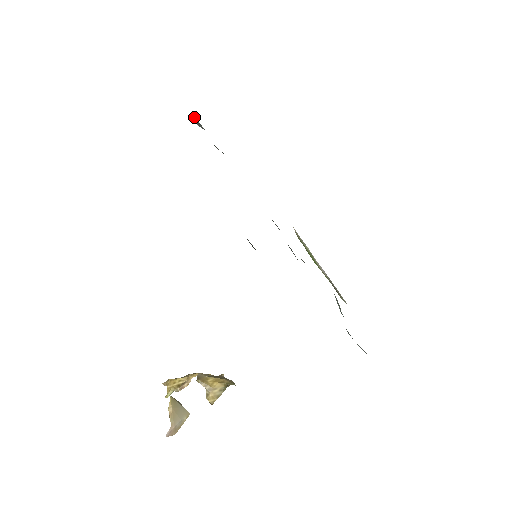
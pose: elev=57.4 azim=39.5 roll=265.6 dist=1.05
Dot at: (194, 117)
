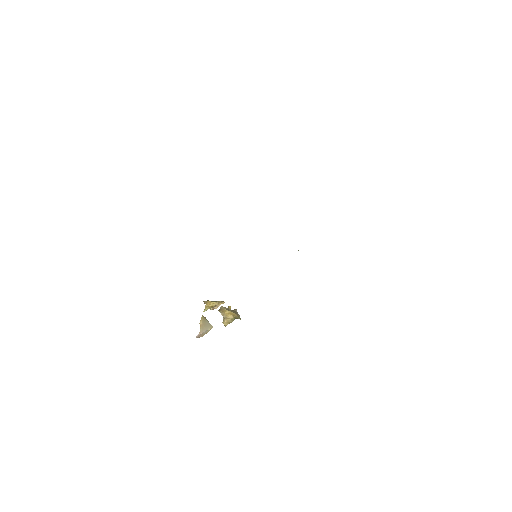
Dot at: occluded
